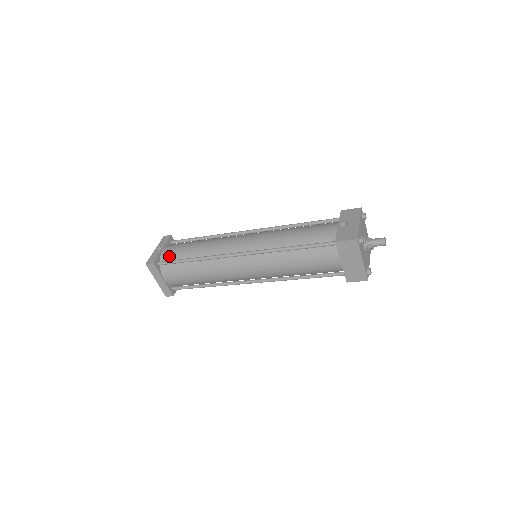
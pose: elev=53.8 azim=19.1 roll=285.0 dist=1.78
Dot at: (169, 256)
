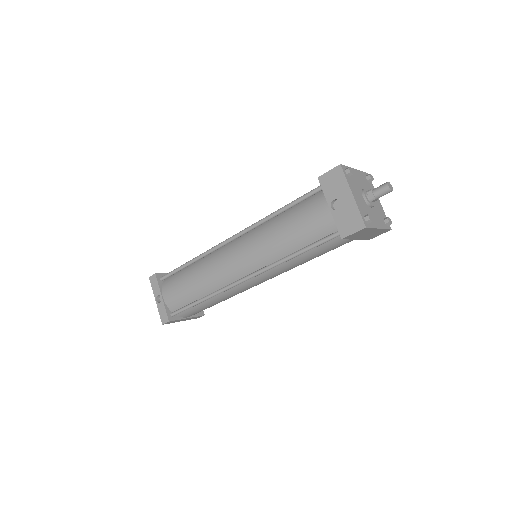
Dot at: (175, 304)
